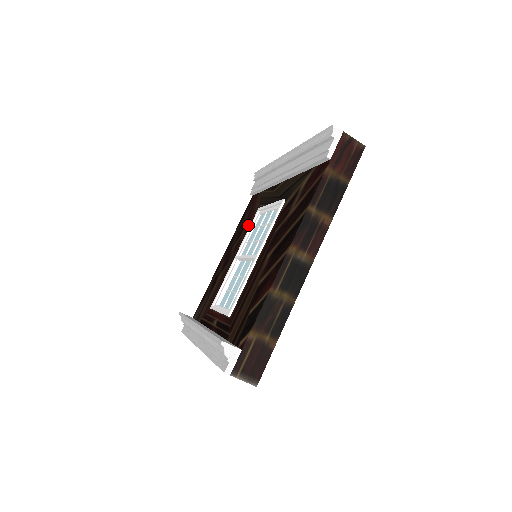
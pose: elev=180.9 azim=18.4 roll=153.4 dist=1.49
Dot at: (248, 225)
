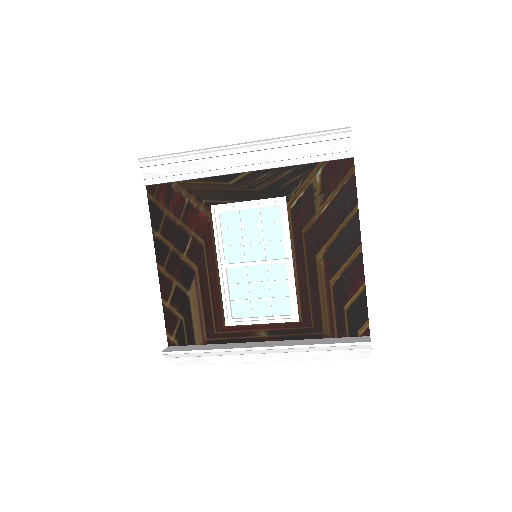
Dot at: (198, 226)
